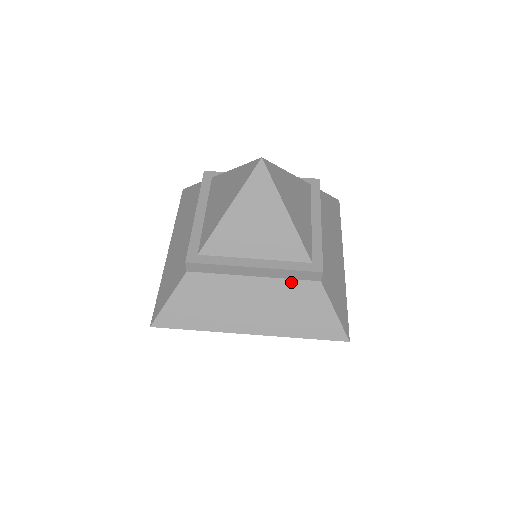
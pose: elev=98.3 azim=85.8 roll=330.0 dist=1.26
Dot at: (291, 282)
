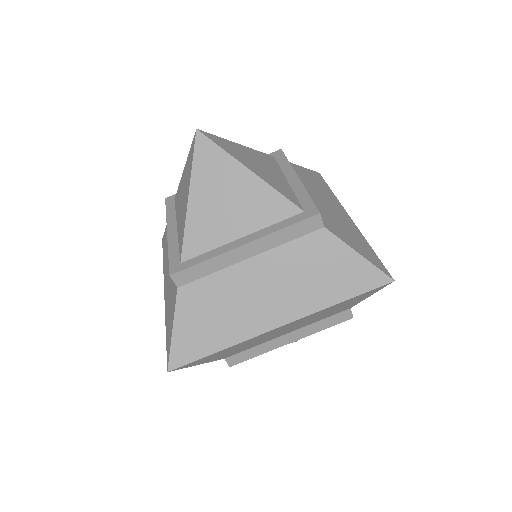
Dot at: (293, 244)
